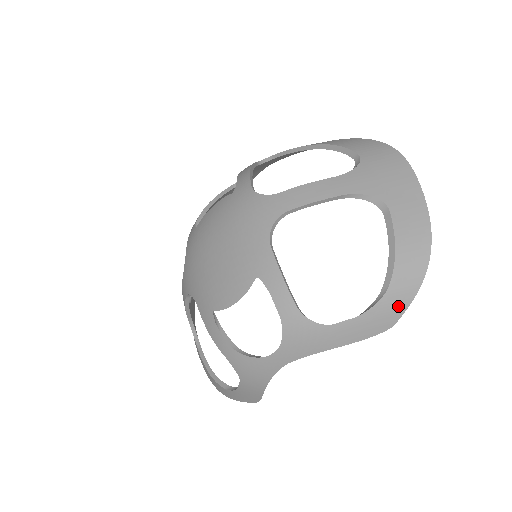
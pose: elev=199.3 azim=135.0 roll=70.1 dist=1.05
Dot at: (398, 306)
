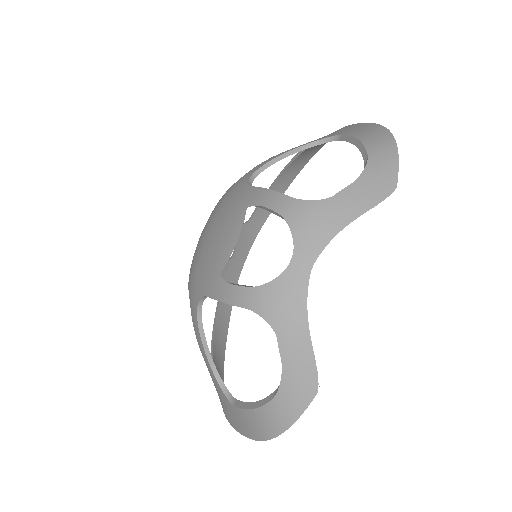
Dot at: (388, 167)
